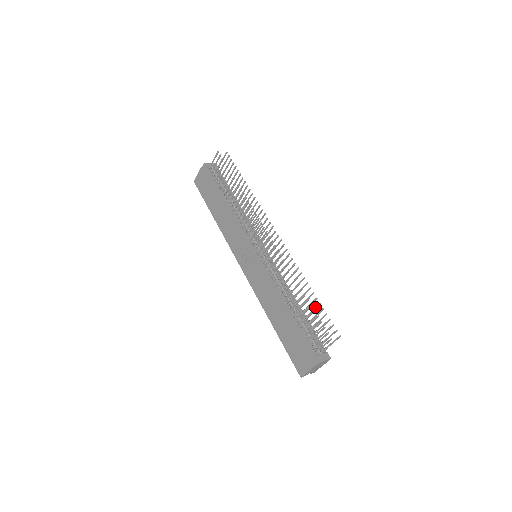
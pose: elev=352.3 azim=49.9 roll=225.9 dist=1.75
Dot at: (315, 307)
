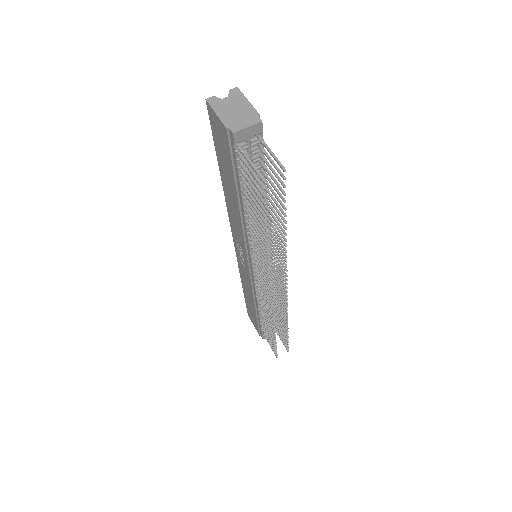
Dot at: (283, 330)
